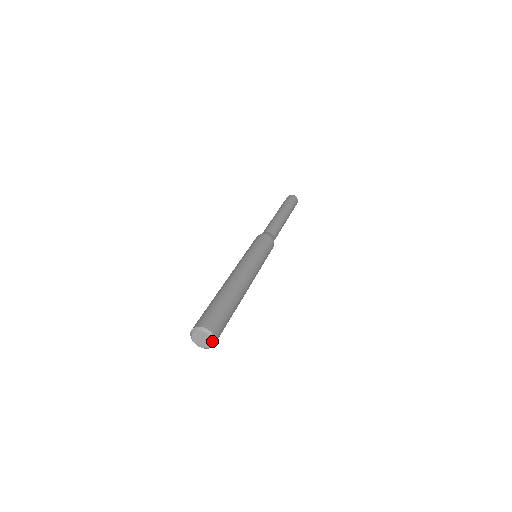
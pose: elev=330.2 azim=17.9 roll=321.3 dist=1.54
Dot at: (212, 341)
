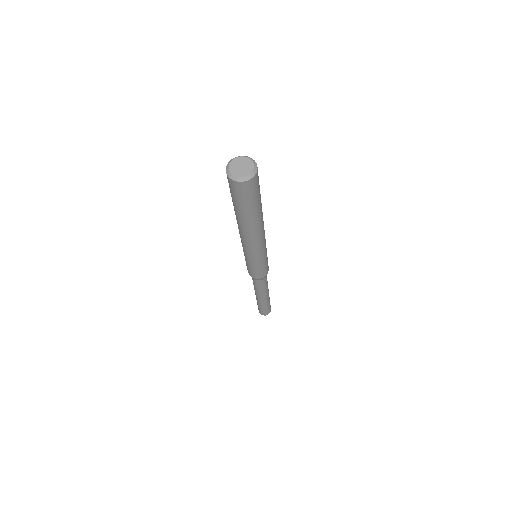
Dot at: (250, 159)
